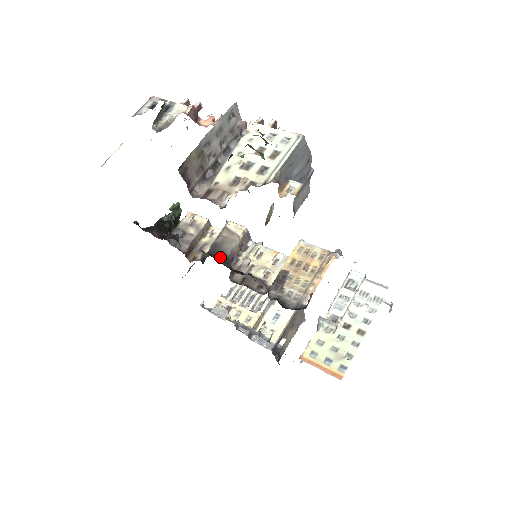
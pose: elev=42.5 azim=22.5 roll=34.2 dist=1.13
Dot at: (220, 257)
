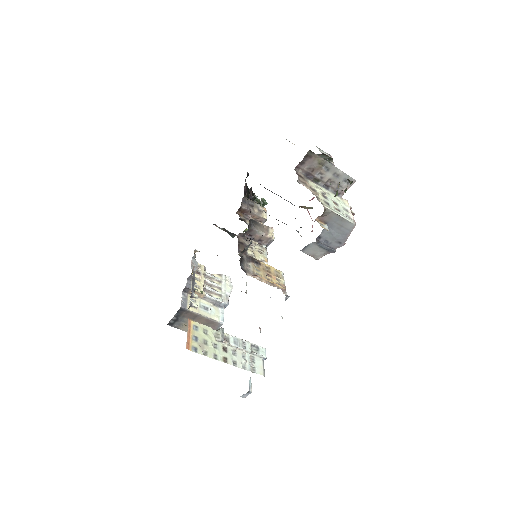
Dot at: (251, 223)
